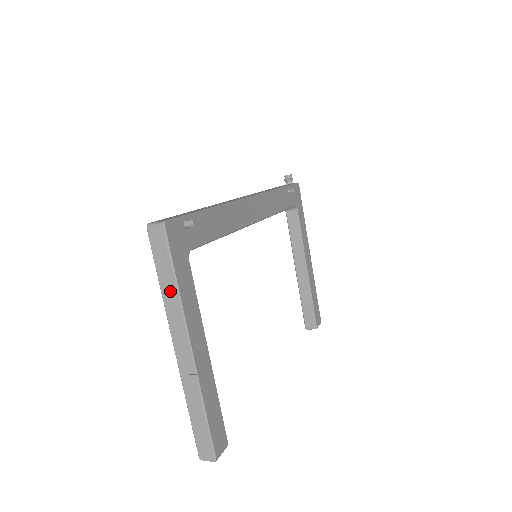
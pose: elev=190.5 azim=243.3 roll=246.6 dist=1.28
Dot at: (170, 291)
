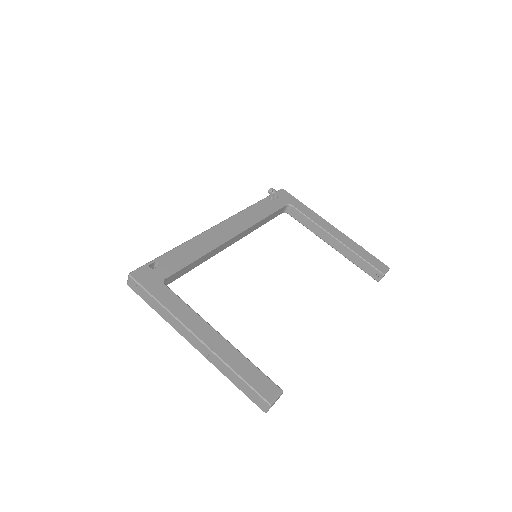
Dot at: (161, 310)
